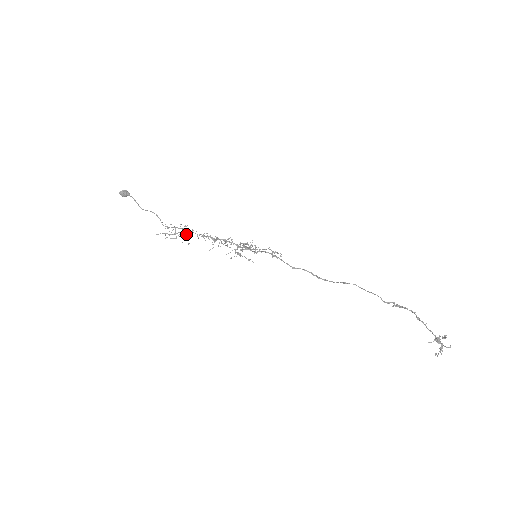
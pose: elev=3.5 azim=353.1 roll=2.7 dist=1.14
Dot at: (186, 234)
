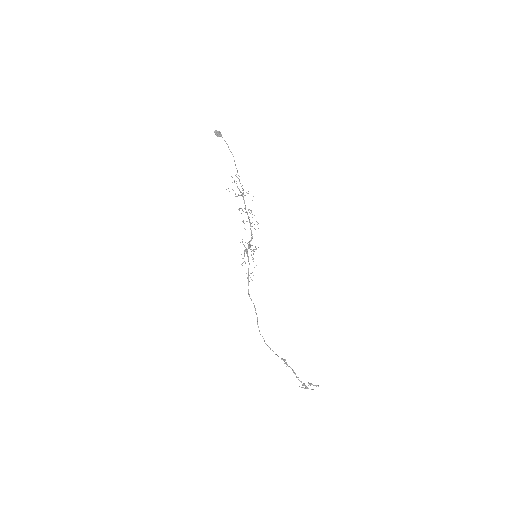
Dot at: (241, 195)
